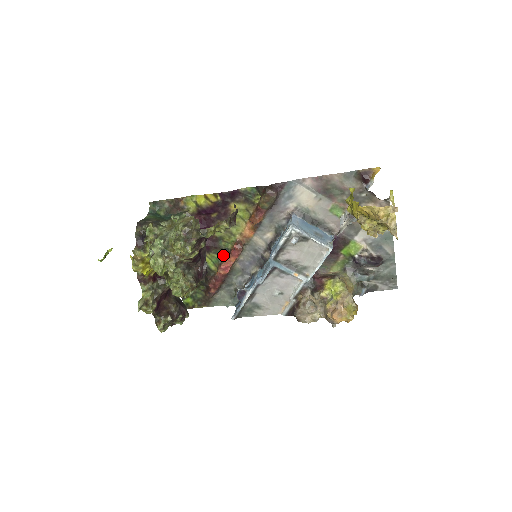
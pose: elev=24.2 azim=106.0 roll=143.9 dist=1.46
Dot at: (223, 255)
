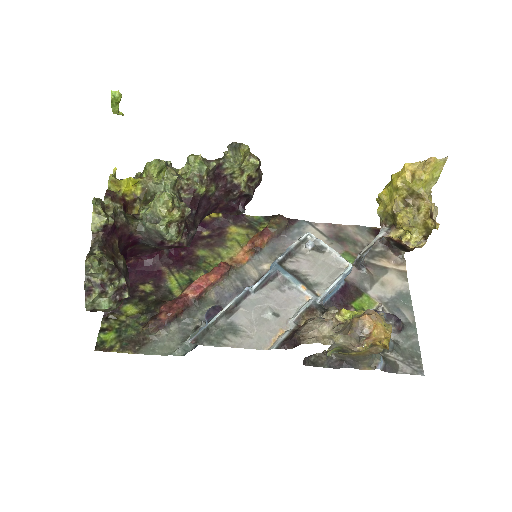
Dot at: (197, 278)
